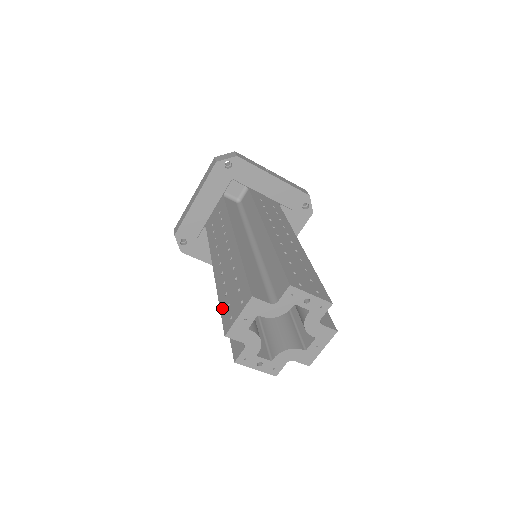
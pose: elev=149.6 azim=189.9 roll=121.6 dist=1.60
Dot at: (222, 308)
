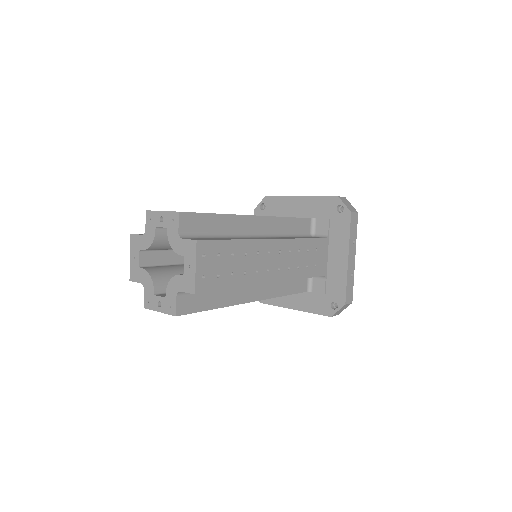
Dot at: occluded
